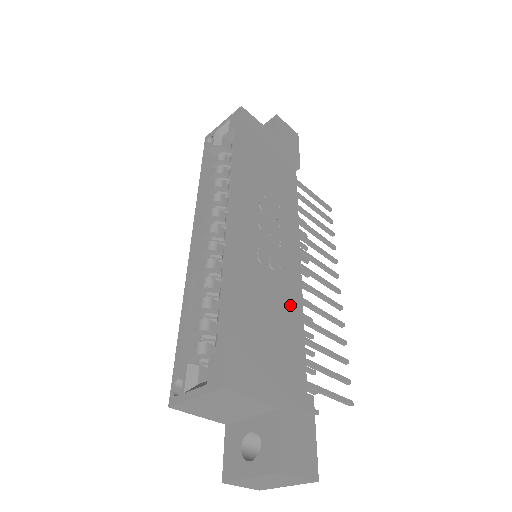
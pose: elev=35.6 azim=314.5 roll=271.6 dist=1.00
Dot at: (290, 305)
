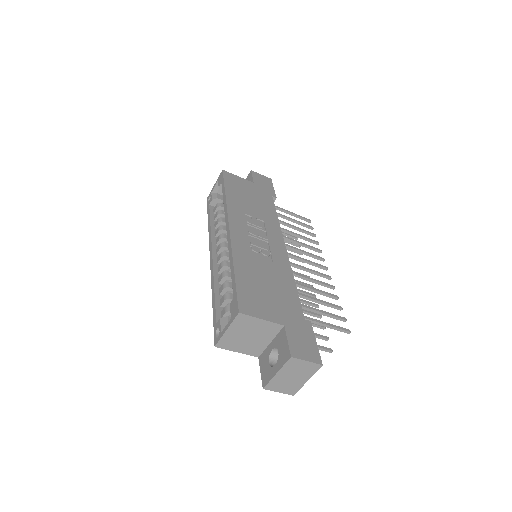
Dot at: (282, 273)
